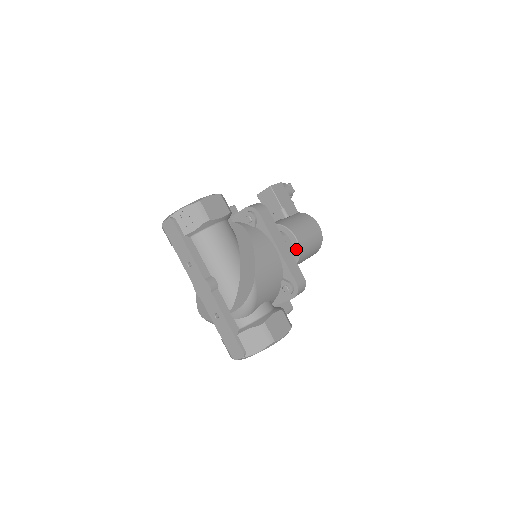
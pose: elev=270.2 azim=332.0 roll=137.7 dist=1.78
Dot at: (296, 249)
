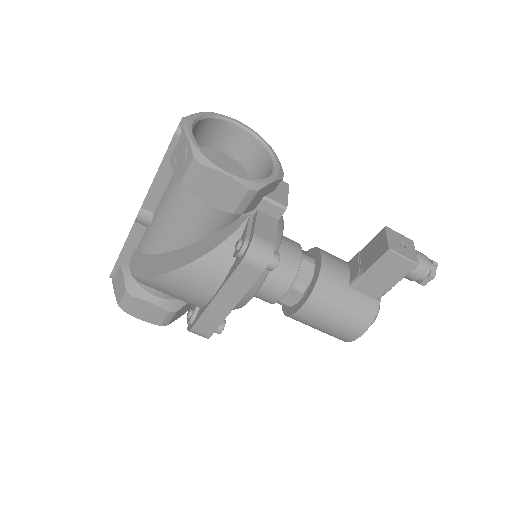
Dot at: (292, 310)
